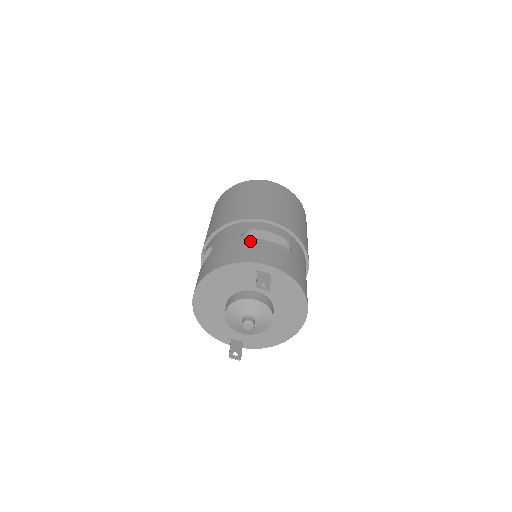
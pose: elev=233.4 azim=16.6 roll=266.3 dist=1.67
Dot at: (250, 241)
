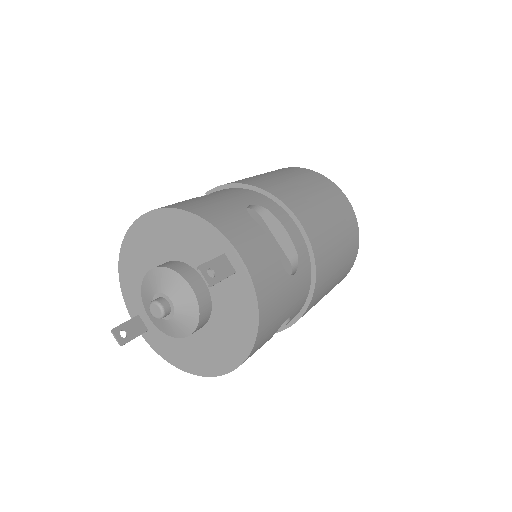
Dot at: occluded
